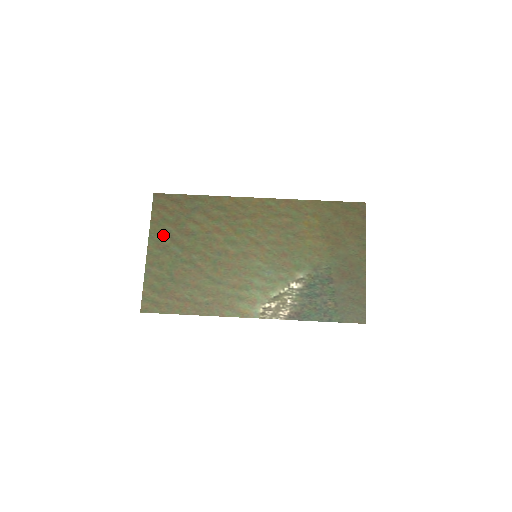
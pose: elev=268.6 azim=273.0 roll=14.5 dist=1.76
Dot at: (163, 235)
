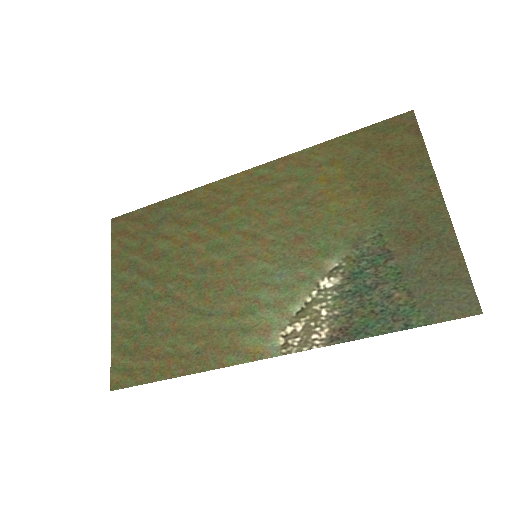
Dot at: (127, 270)
